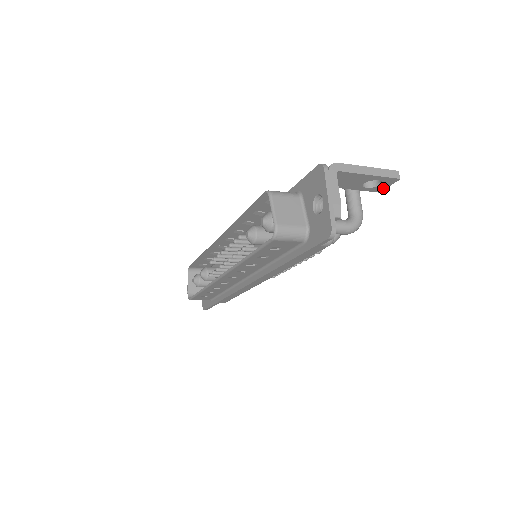
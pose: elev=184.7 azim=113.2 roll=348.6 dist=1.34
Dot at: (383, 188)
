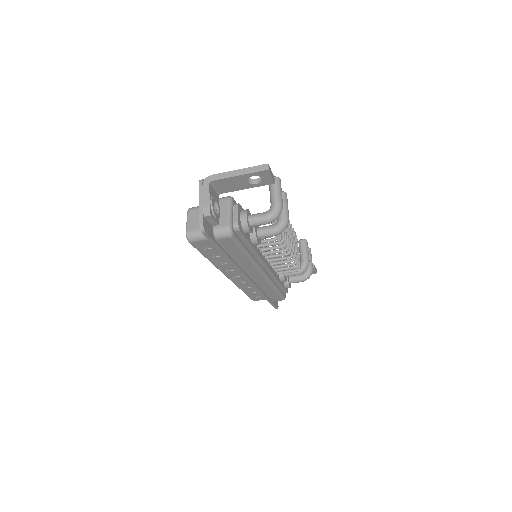
Dot at: (271, 180)
